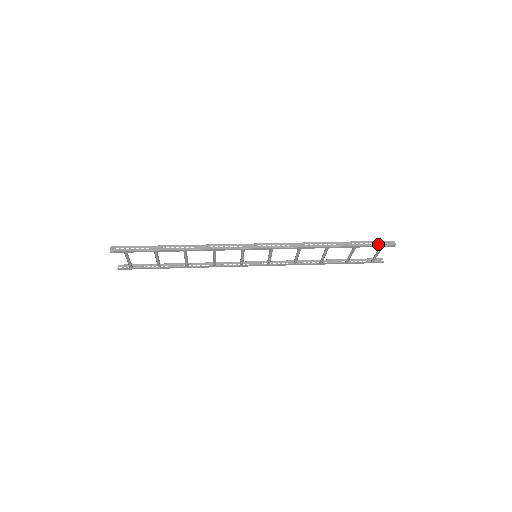
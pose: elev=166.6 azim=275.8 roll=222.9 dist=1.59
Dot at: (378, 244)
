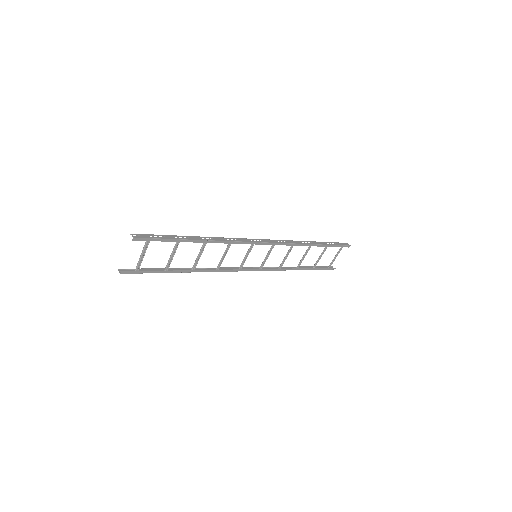
Dot at: (340, 244)
